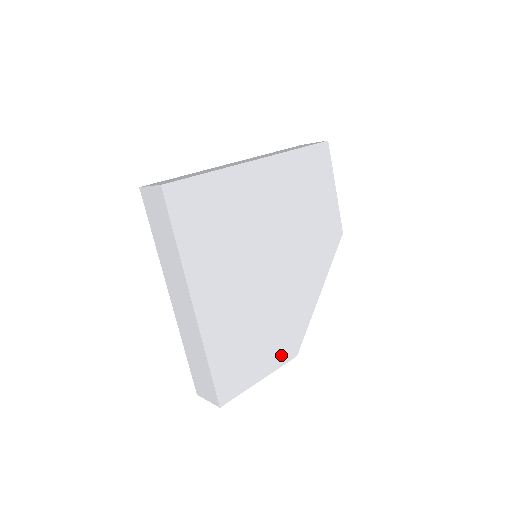
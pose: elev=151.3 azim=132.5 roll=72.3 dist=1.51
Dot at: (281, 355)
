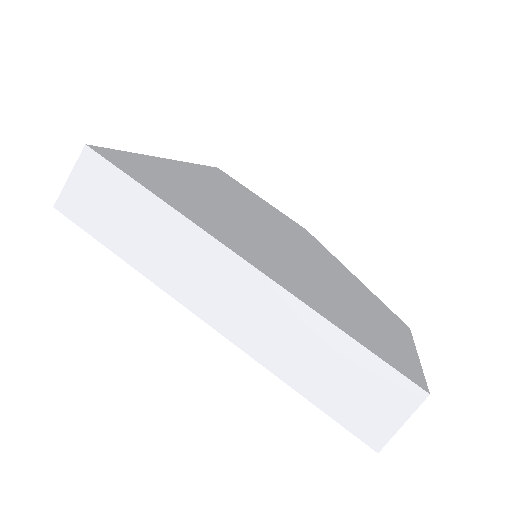
Dot at: (397, 327)
